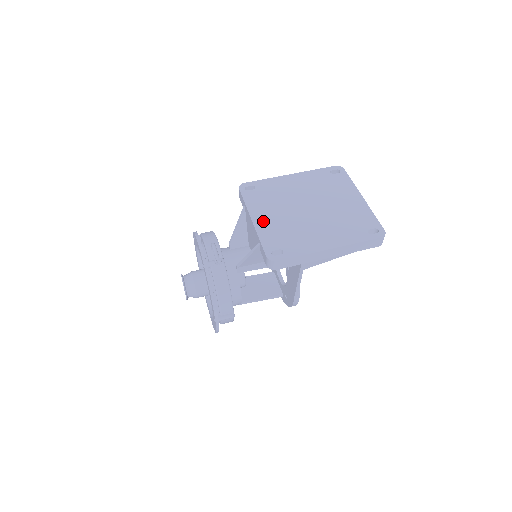
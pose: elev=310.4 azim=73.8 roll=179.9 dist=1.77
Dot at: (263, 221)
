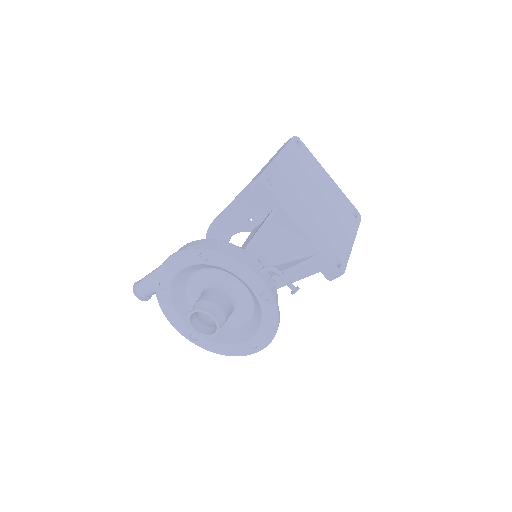
Dot at: (308, 228)
